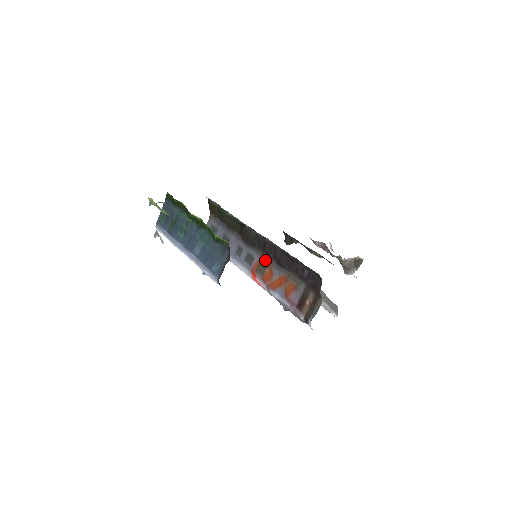
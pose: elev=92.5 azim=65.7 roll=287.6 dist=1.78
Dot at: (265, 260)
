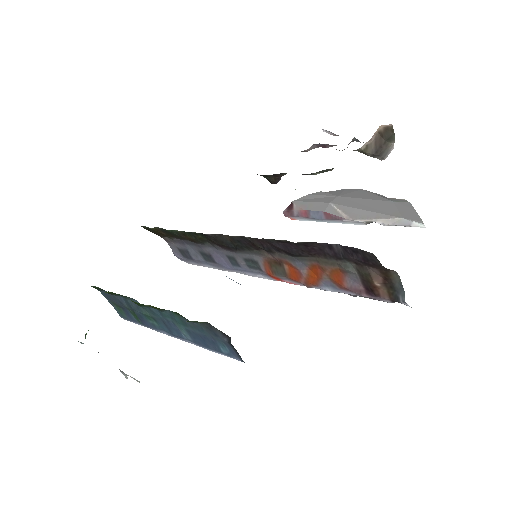
Dot at: (271, 257)
